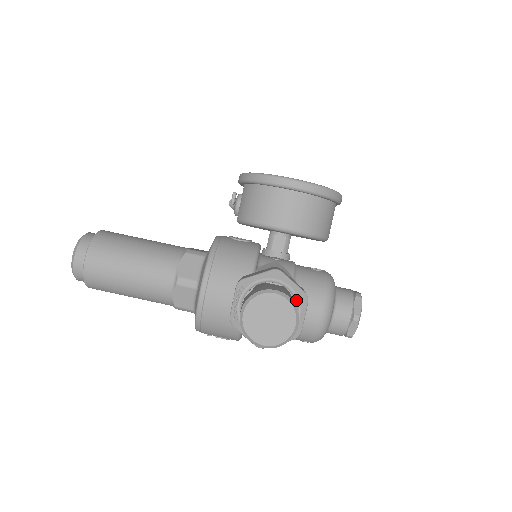
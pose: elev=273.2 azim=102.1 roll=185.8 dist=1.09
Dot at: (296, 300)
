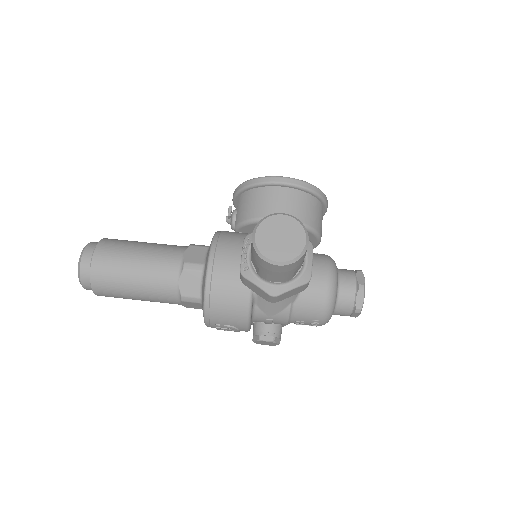
Dot at: occluded
